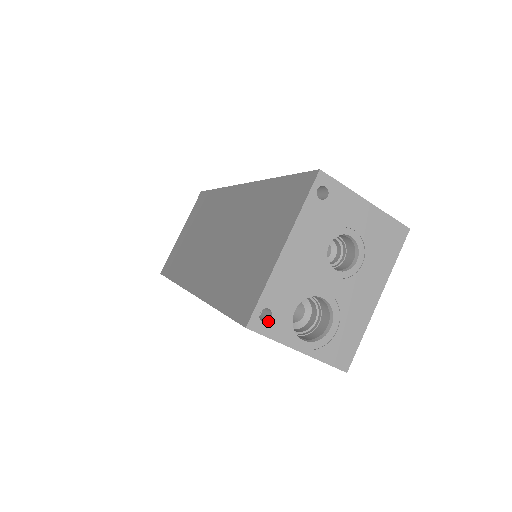
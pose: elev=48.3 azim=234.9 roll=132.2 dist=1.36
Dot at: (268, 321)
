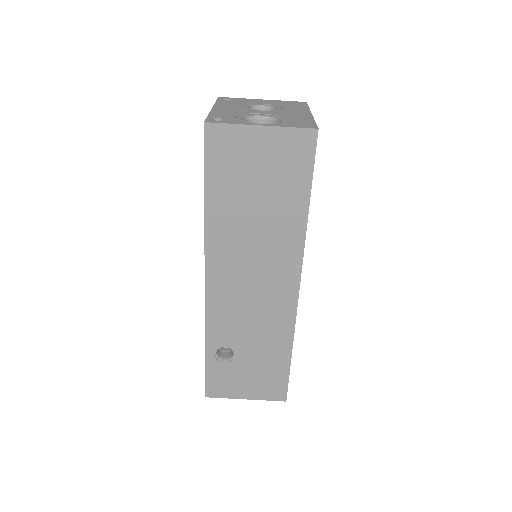
Dot at: (221, 120)
